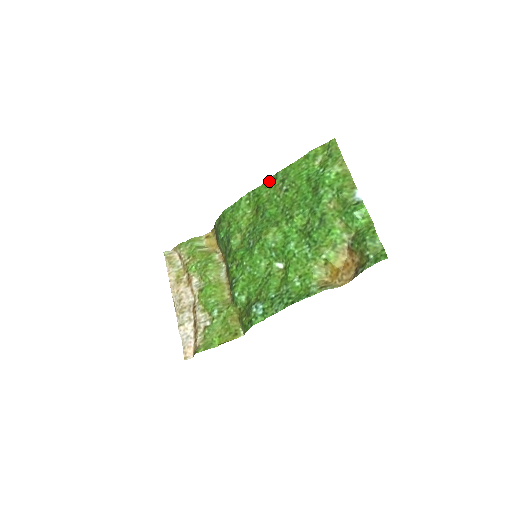
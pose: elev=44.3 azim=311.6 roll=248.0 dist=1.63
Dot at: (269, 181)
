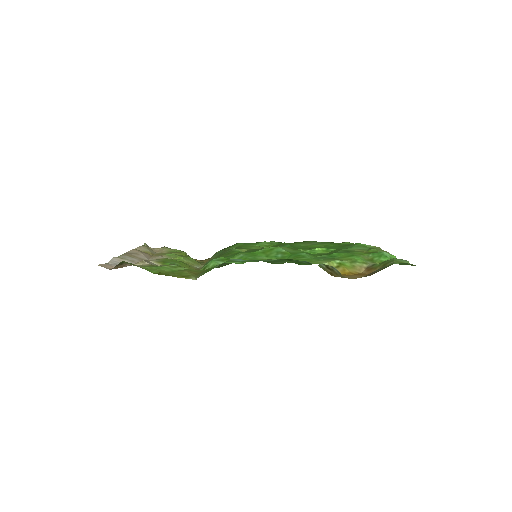
Dot at: (299, 242)
